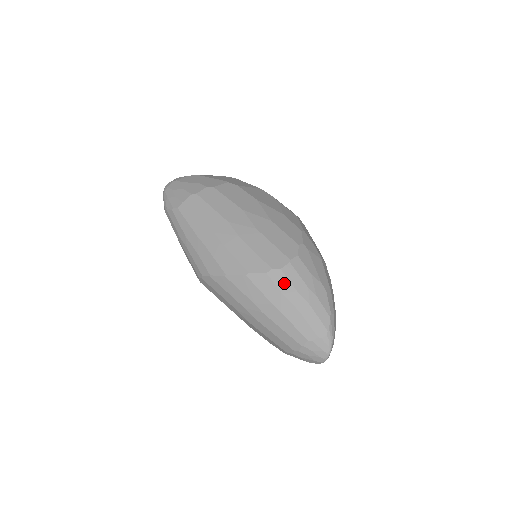
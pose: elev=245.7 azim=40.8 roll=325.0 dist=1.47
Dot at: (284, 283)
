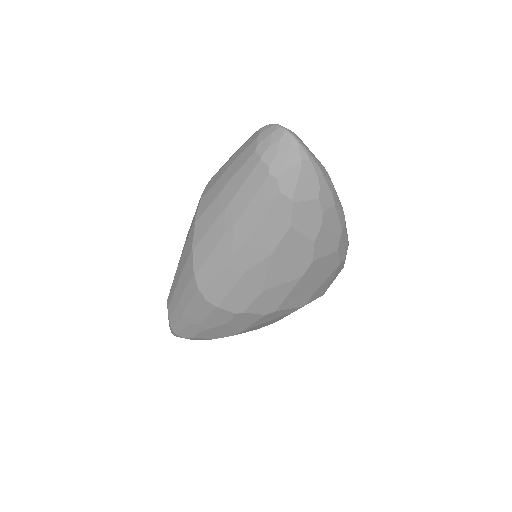
Dot at: (213, 180)
